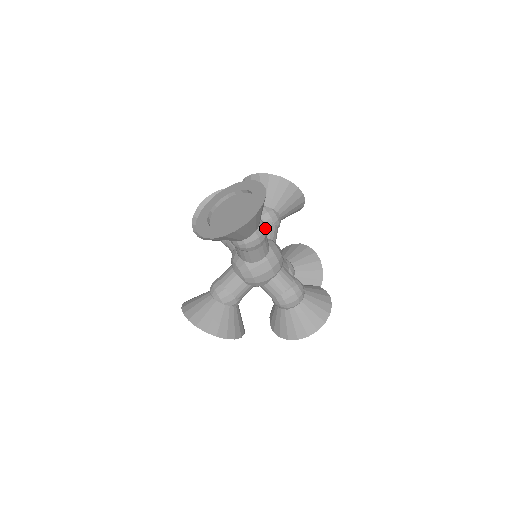
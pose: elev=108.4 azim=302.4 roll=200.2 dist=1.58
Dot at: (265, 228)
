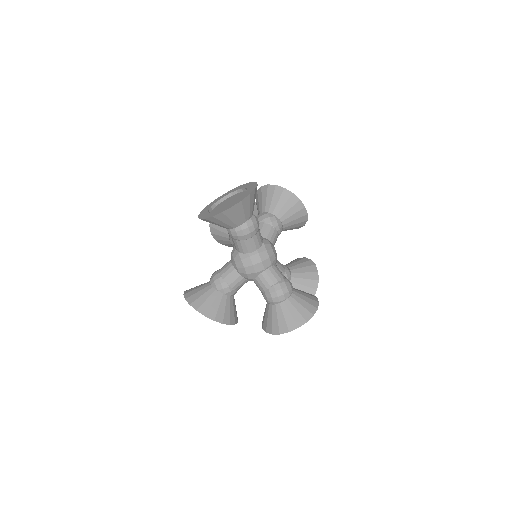
Dot at: (257, 222)
